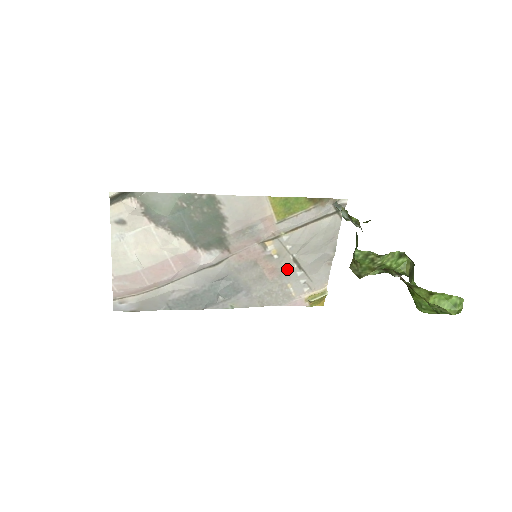
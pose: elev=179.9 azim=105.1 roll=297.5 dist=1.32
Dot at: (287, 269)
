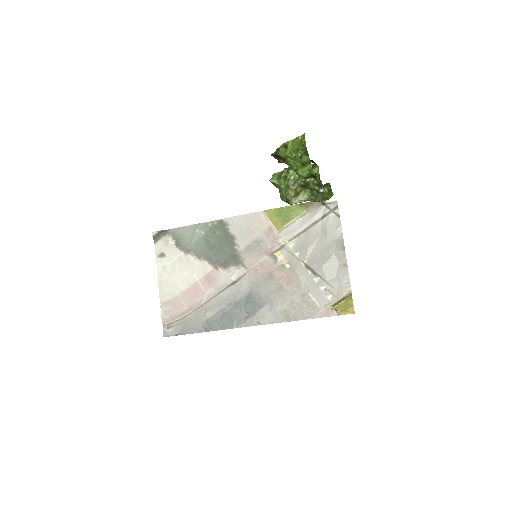
Dot at: (302, 277)
